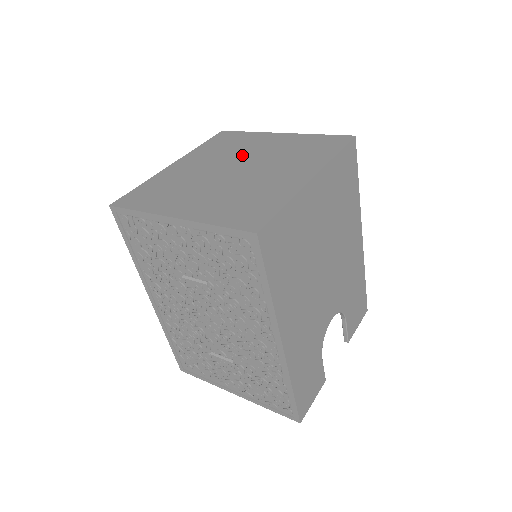
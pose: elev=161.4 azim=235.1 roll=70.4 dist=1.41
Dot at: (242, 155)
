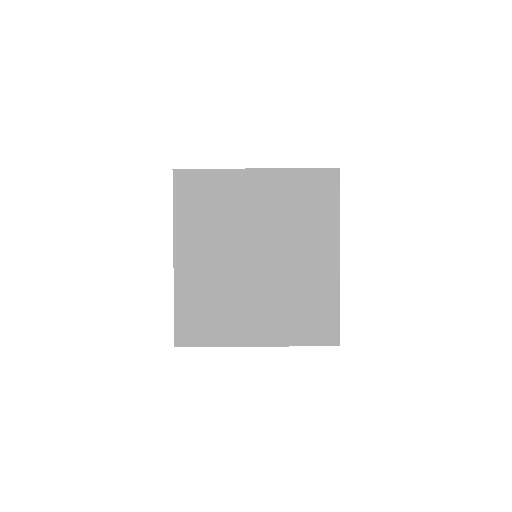
Dot at: (244, 228)
